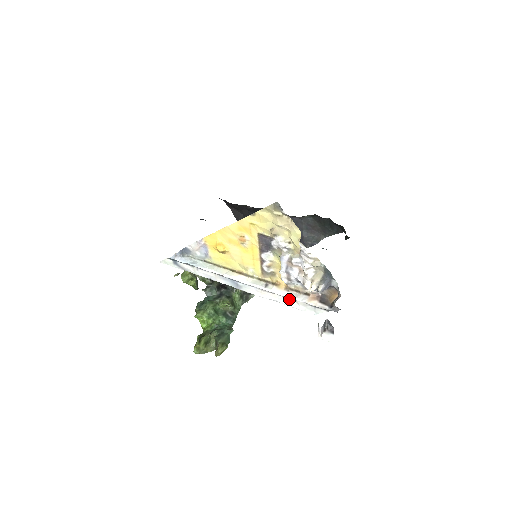
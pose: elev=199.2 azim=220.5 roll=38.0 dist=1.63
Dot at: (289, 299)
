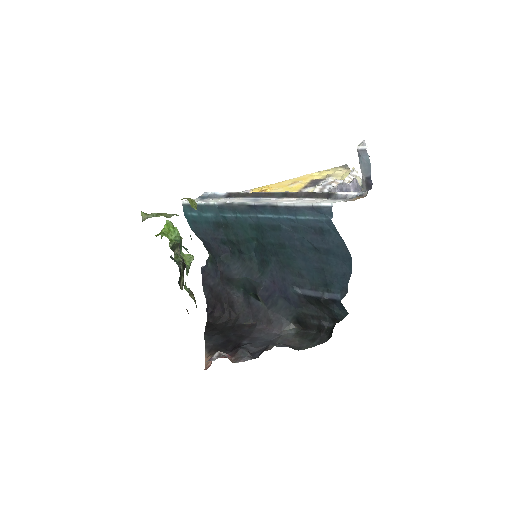
Dot at: (309, 200)
